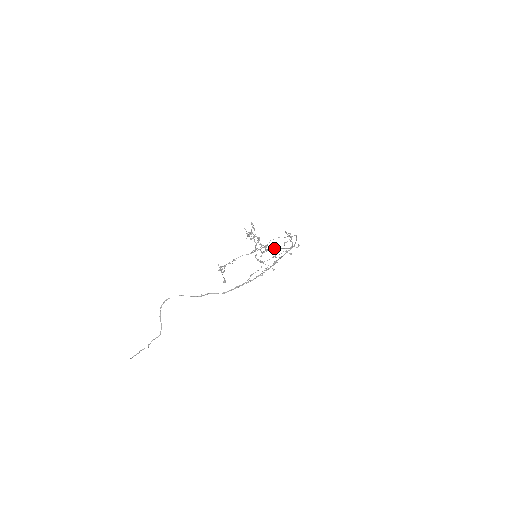
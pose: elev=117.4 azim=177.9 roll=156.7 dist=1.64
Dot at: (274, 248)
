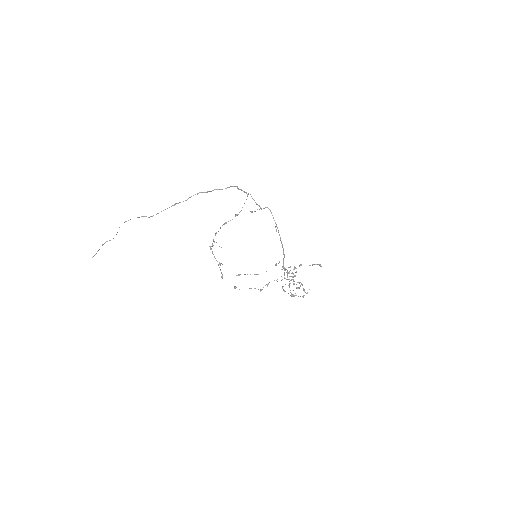
Dot at: occluded
